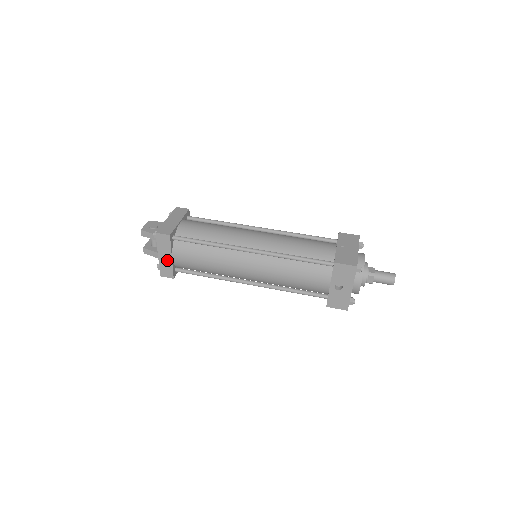
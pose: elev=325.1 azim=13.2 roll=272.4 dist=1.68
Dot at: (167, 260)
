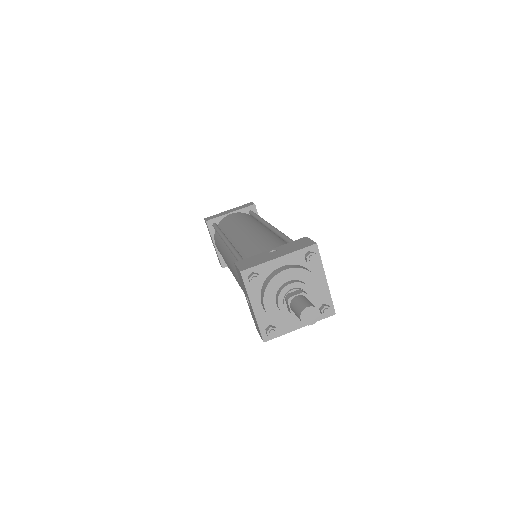
Dot at: occluded
